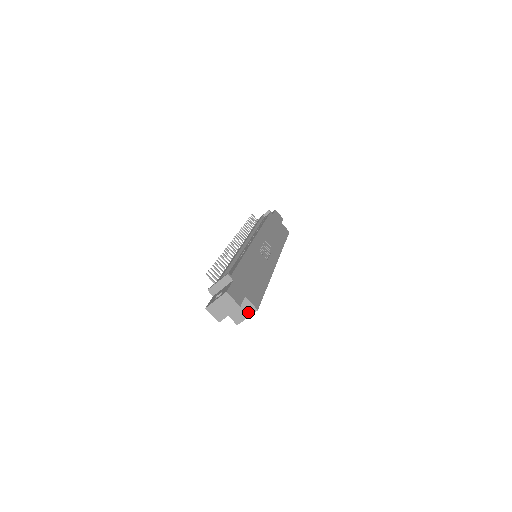
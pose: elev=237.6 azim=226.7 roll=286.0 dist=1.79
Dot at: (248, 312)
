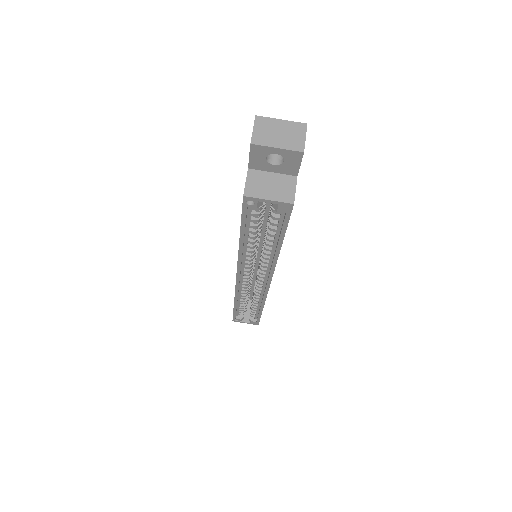
Dot at: (278, 195)
